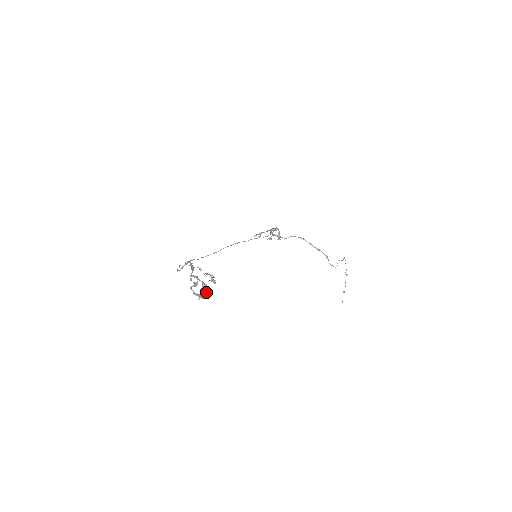
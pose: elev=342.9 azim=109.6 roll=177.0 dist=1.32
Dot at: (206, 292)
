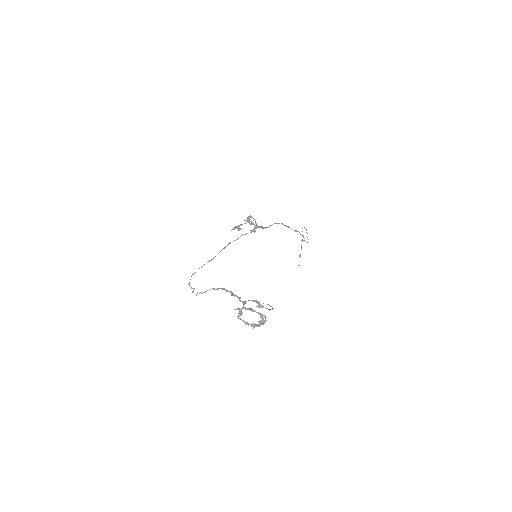
Dot at: (264, 322)
